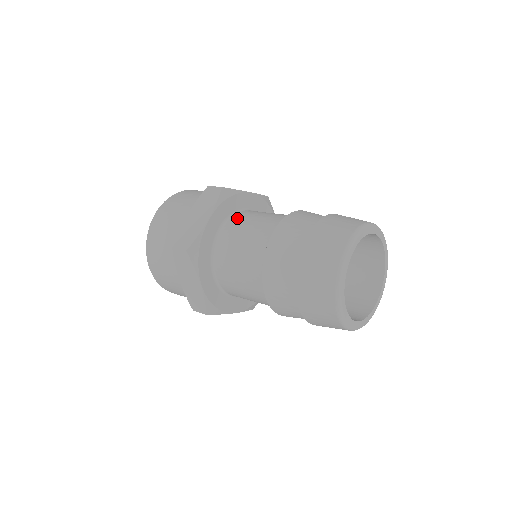
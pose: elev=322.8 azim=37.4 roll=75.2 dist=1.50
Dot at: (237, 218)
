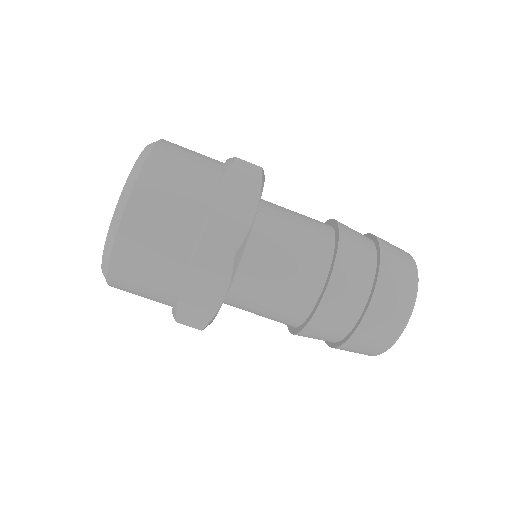
Dot at: (268, 212)
